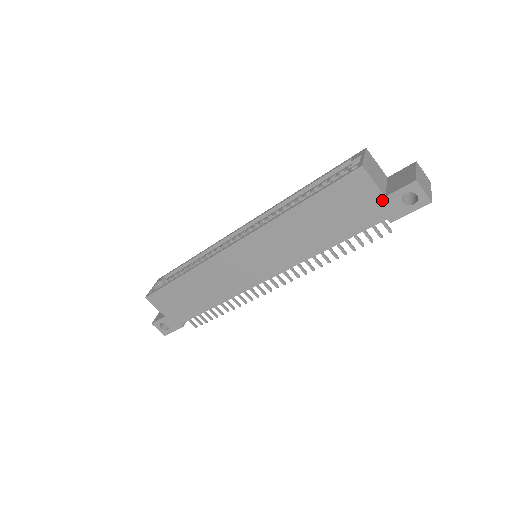
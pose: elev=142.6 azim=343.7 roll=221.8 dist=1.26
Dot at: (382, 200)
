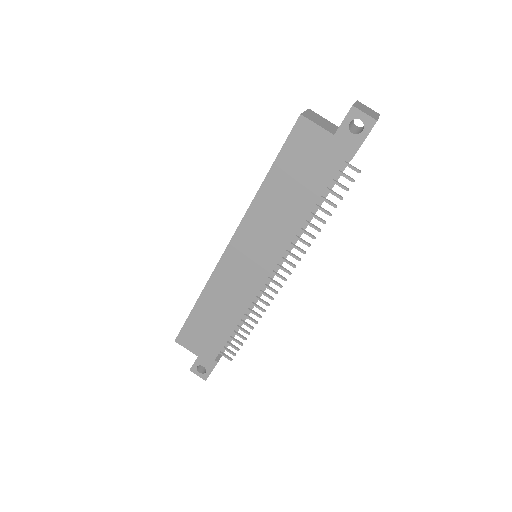
Dot at: (333, 140)
